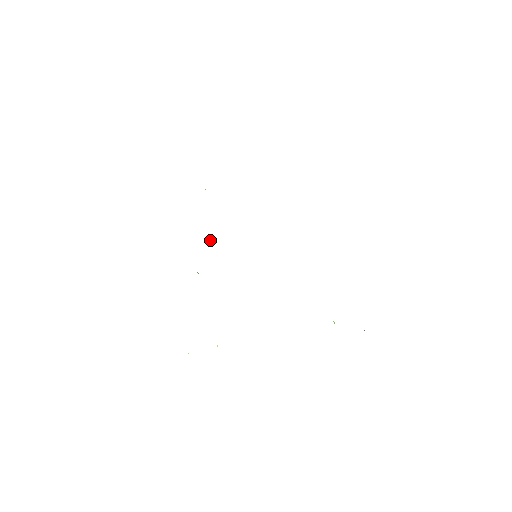
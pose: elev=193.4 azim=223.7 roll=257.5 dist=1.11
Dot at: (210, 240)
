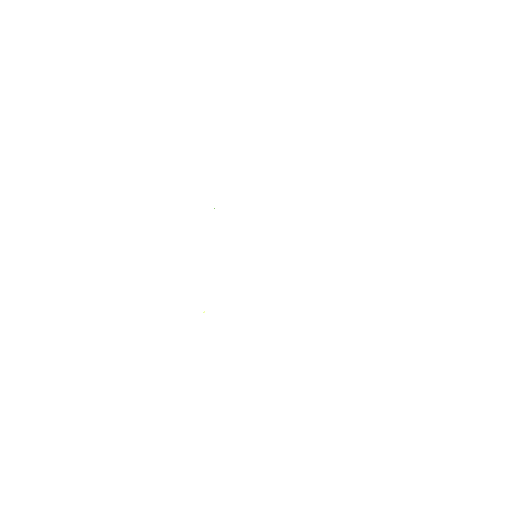
Dot at: occluded
